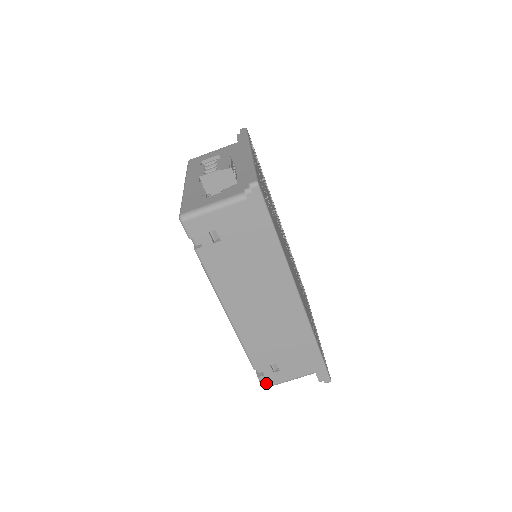
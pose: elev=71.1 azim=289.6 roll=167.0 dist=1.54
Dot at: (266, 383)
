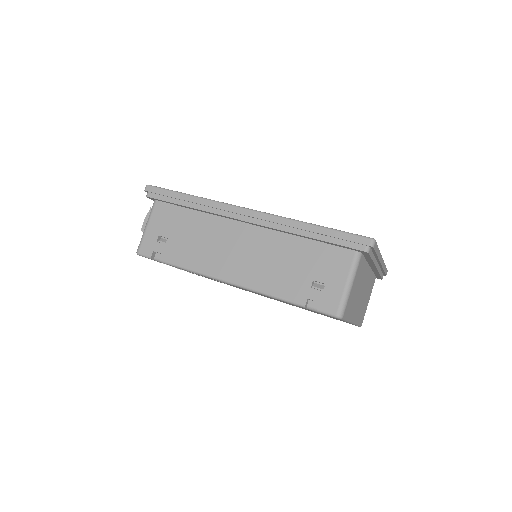
Dot at: (332, 309)
